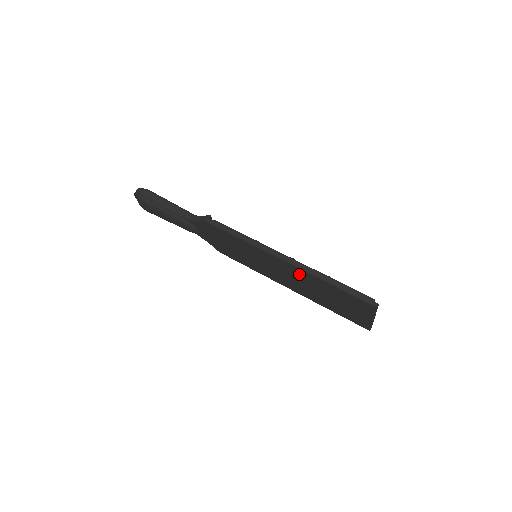
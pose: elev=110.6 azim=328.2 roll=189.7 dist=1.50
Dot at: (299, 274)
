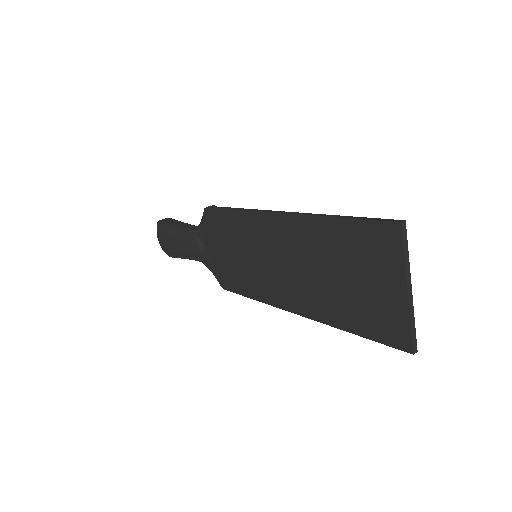
Dot at: (297, 237)
